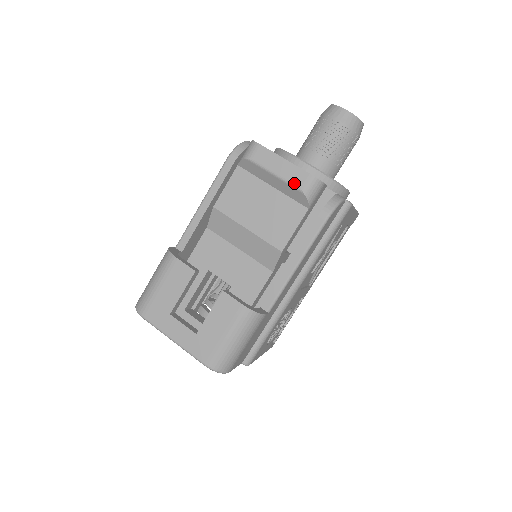
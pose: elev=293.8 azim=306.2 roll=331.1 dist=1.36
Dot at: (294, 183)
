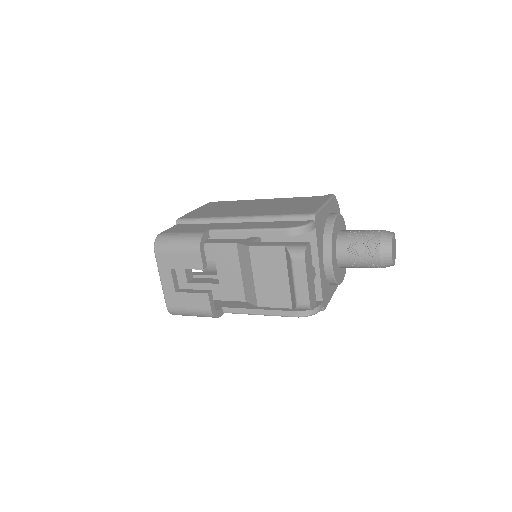
Dot at: (298, 297)
